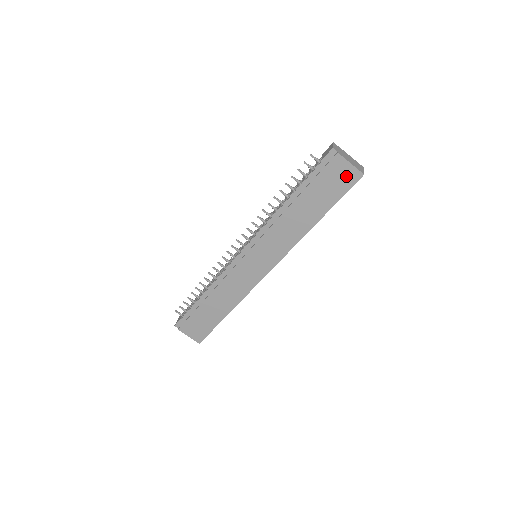
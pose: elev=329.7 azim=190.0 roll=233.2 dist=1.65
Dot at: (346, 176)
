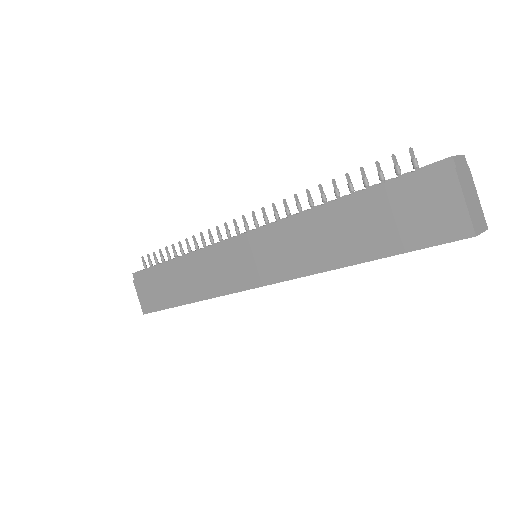
Dot at: (443, 219)
